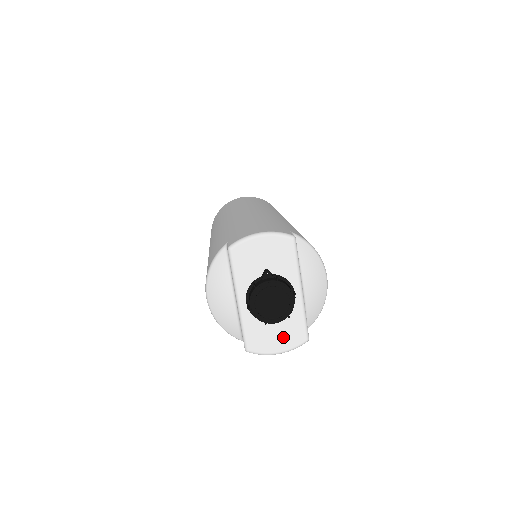
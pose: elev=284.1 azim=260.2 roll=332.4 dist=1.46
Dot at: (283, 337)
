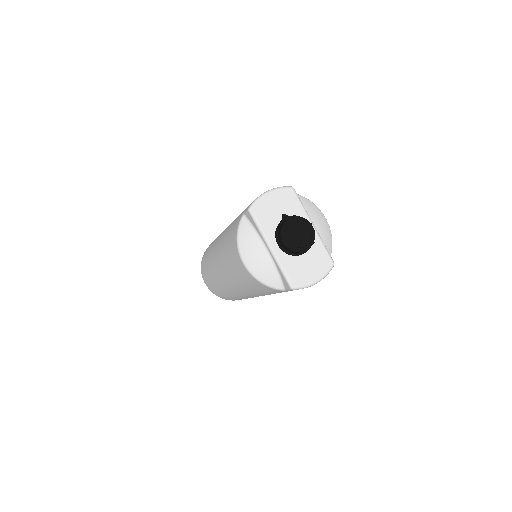
Dot at: (315, 267)
